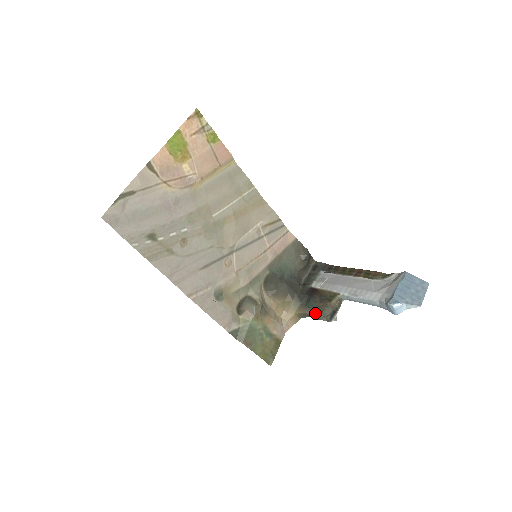
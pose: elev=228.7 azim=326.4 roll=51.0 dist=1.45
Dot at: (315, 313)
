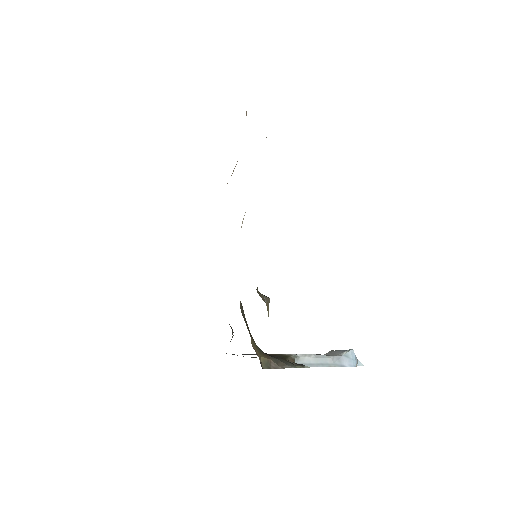
Dot at: (280, 362)
